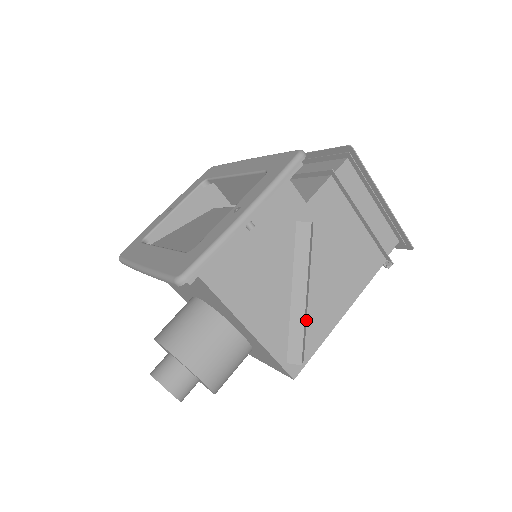
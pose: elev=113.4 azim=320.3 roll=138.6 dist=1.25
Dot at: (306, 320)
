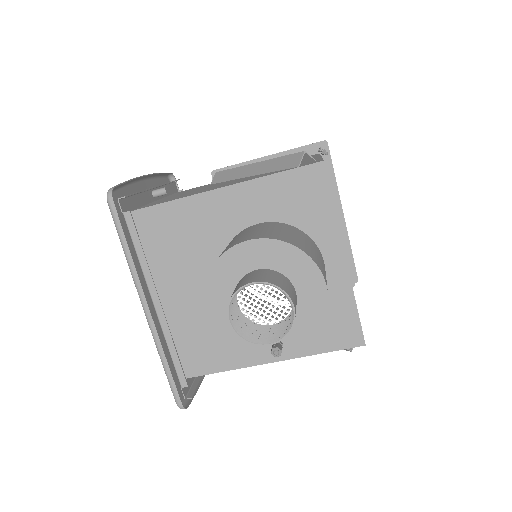
Dot at: occluded
